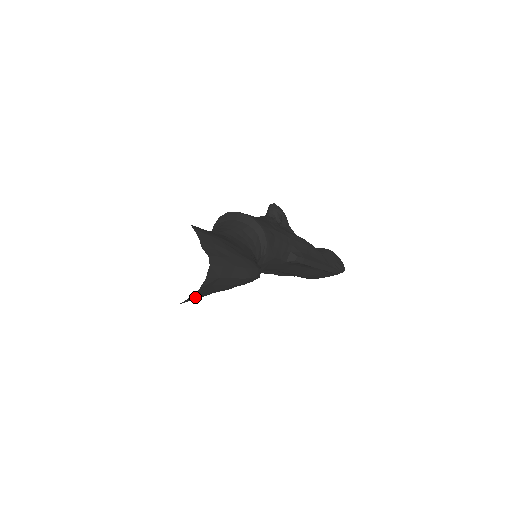
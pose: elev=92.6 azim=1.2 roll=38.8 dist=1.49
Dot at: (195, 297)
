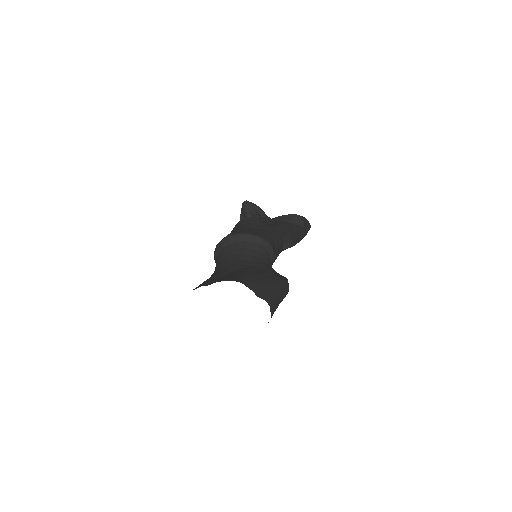
Dot at: occluded
